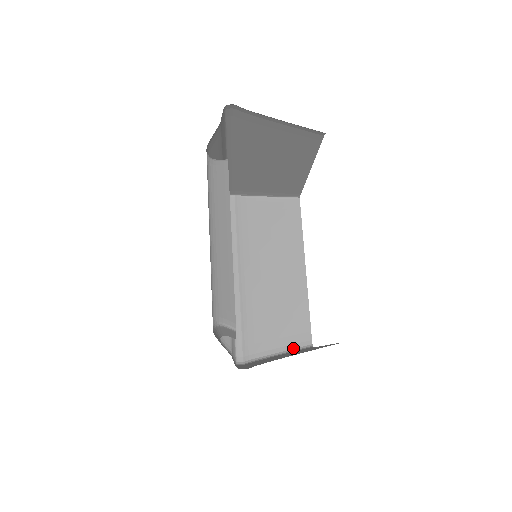
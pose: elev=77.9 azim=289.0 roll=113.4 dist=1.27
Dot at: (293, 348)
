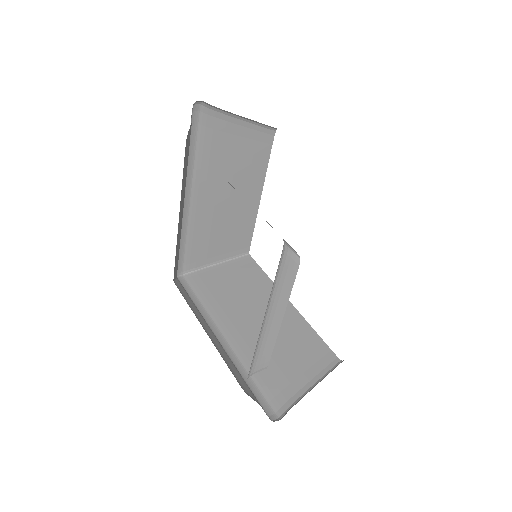
Dot at: (324, 374)
